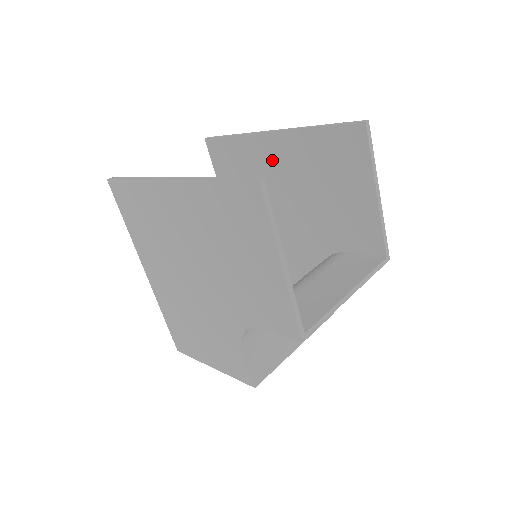
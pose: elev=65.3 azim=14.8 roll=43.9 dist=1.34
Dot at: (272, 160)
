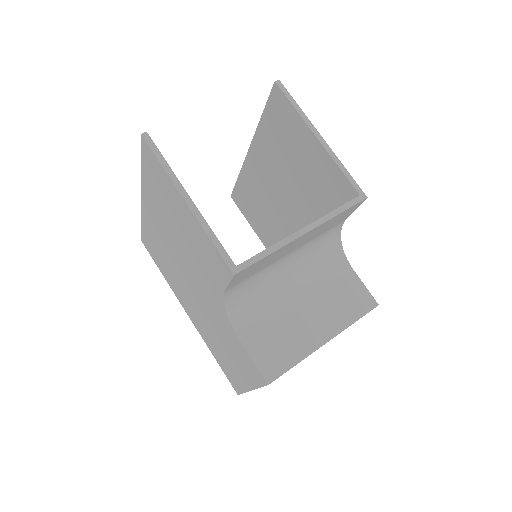
Dot at: (261, 175)
